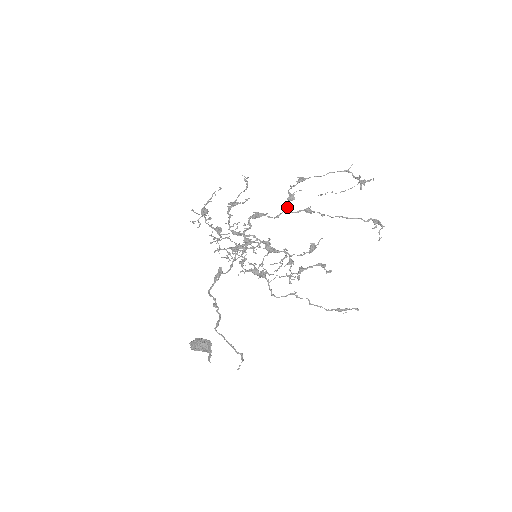
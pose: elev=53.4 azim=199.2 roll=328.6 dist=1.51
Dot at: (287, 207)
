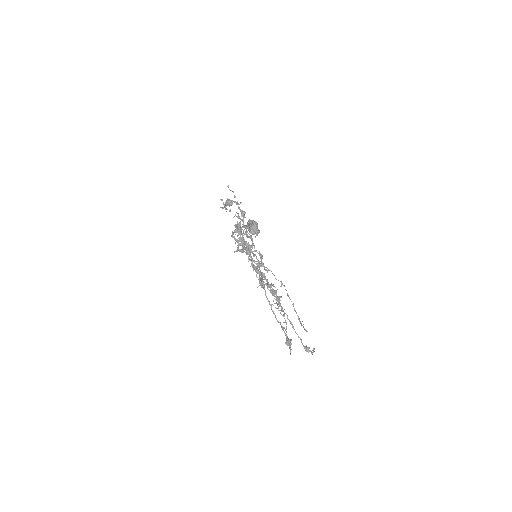
Dot at: occluded
